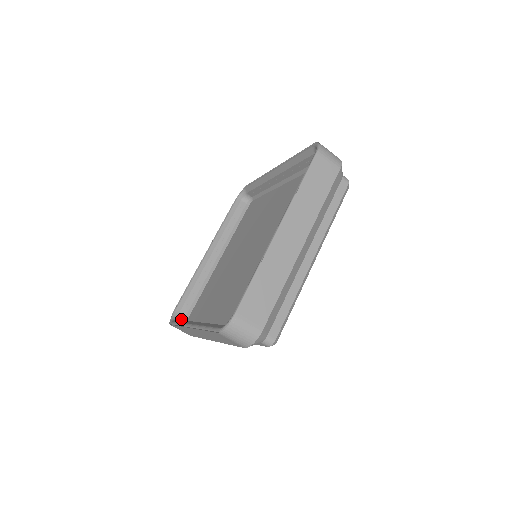
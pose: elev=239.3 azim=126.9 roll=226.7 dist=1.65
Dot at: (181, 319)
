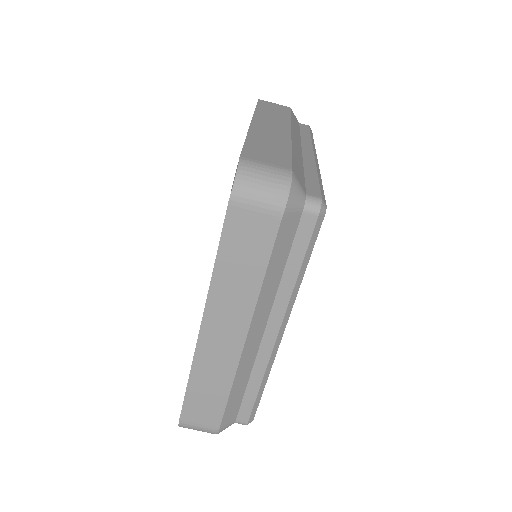
Dot at: occluded
